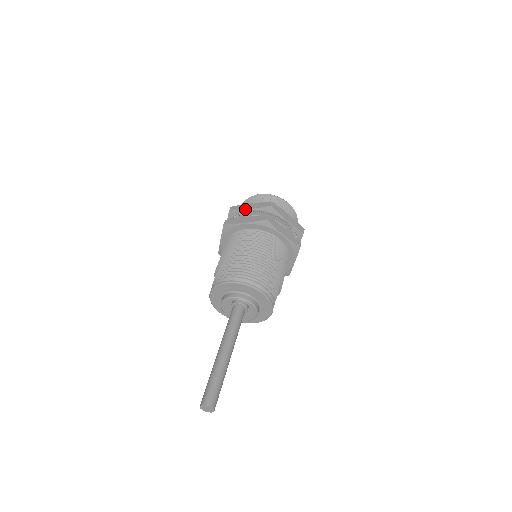
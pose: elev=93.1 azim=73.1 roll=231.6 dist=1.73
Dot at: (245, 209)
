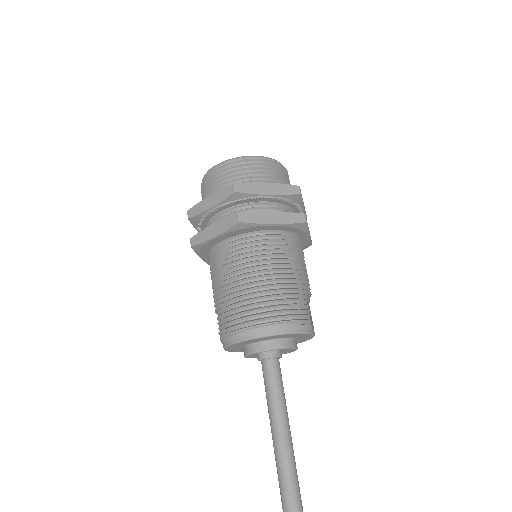
Dot at: (205, 210)
